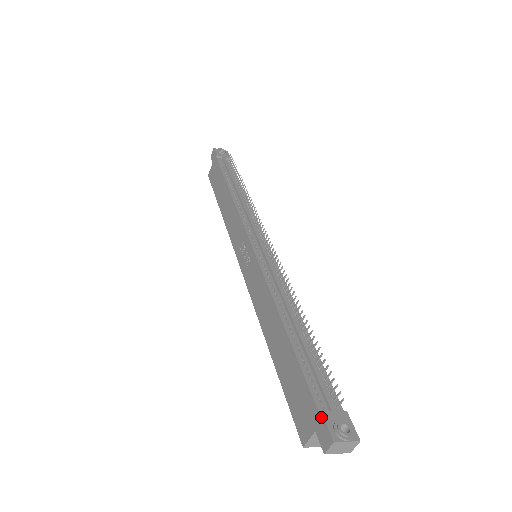
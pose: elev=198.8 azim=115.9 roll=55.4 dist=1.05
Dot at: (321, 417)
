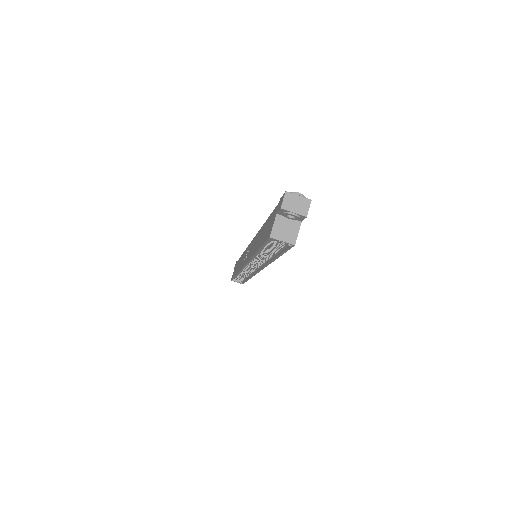
Dot at: (280, 200)
